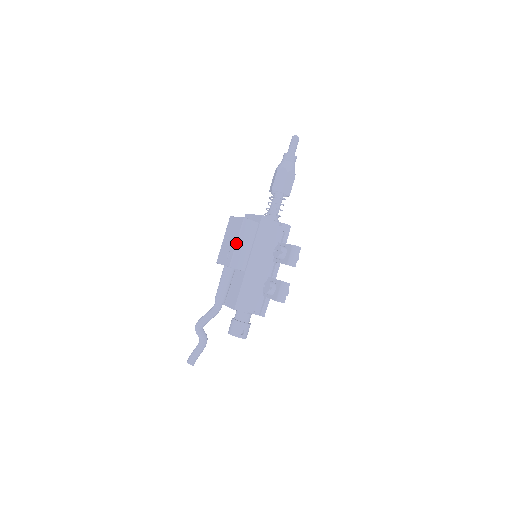
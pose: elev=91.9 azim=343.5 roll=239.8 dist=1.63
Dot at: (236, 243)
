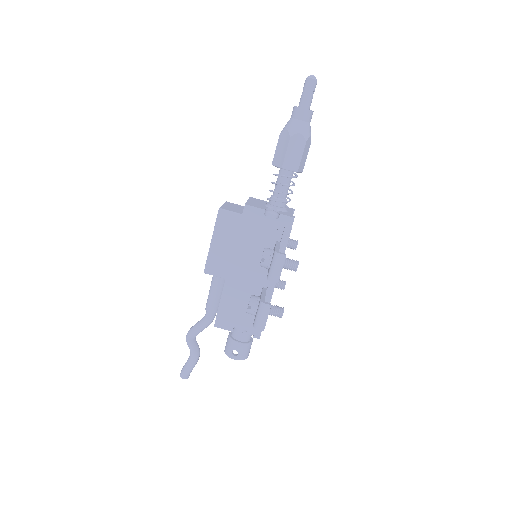
Dot at: occluded
